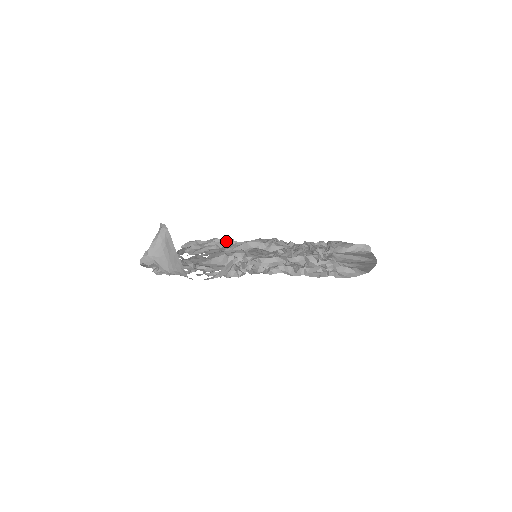
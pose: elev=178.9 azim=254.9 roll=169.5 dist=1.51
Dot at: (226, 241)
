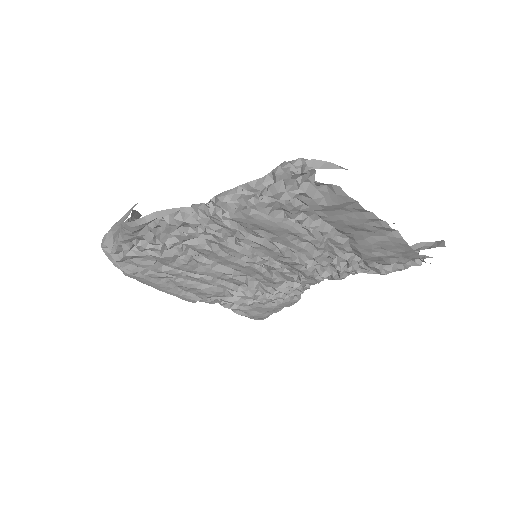
Dot at: occluded
